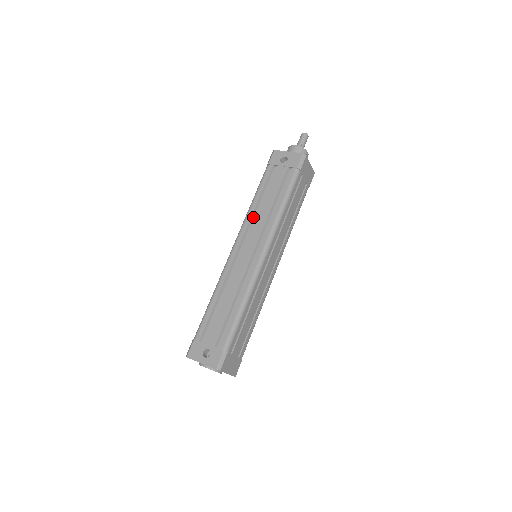
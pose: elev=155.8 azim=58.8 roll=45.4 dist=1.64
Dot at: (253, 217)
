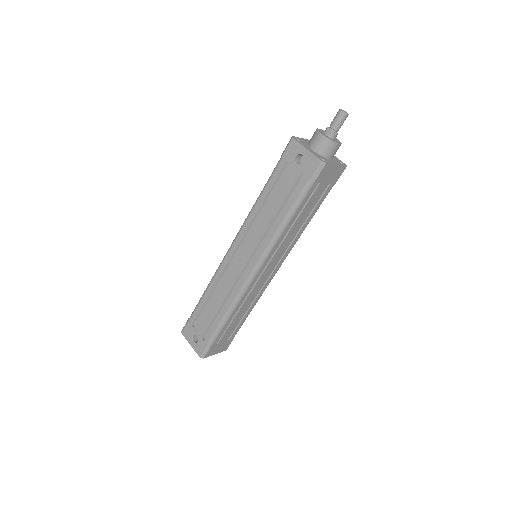
Dot at: (254, 221)
